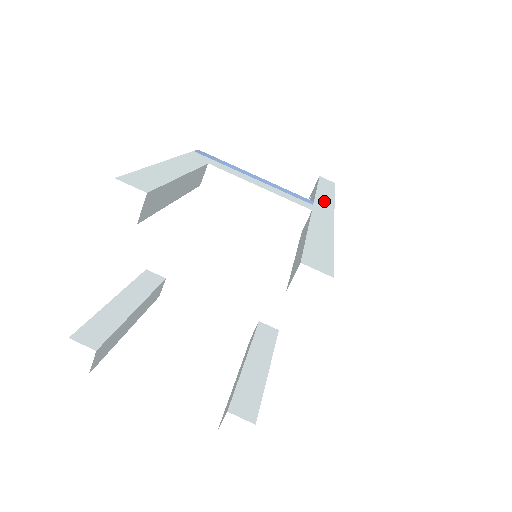
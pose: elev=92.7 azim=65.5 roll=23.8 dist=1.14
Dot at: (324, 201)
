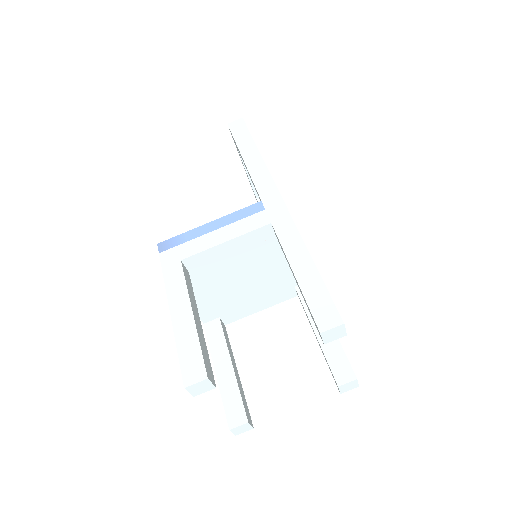
Dot at: (264, 185)
